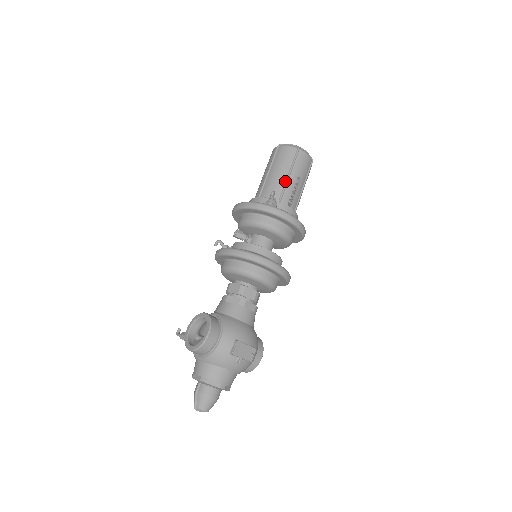
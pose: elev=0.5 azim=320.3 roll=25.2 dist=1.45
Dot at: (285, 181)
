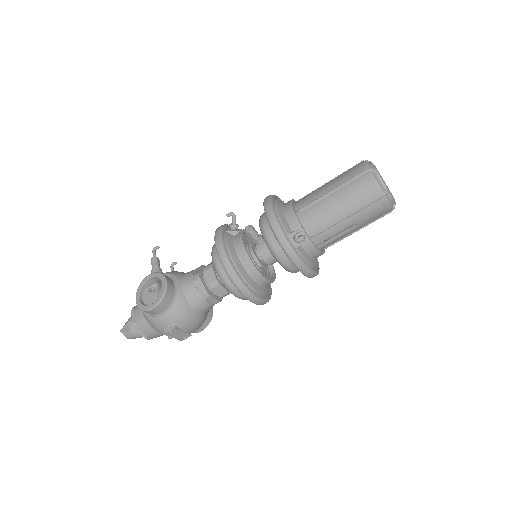
Dot at: (336, 221)
